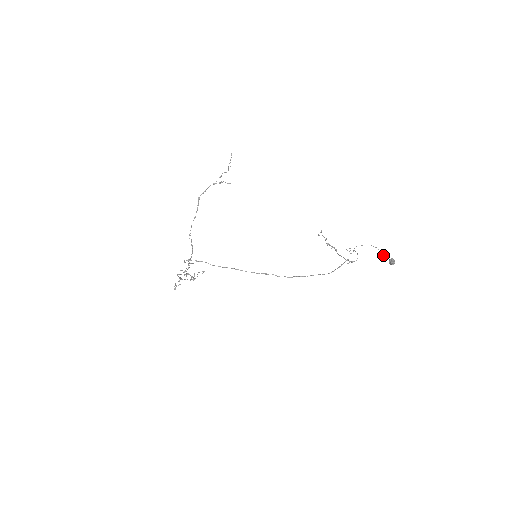
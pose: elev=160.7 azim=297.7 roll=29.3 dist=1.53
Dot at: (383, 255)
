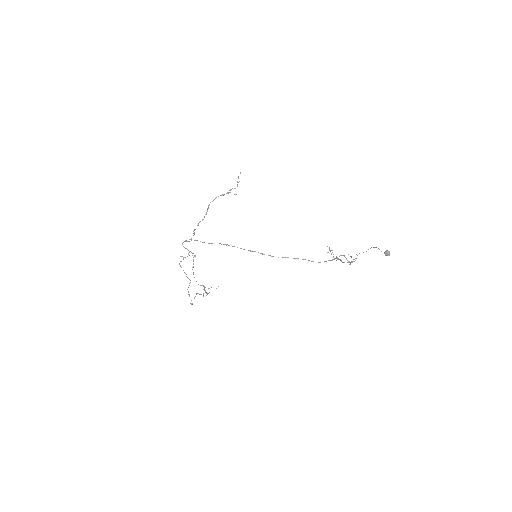
Dot at: occluded
